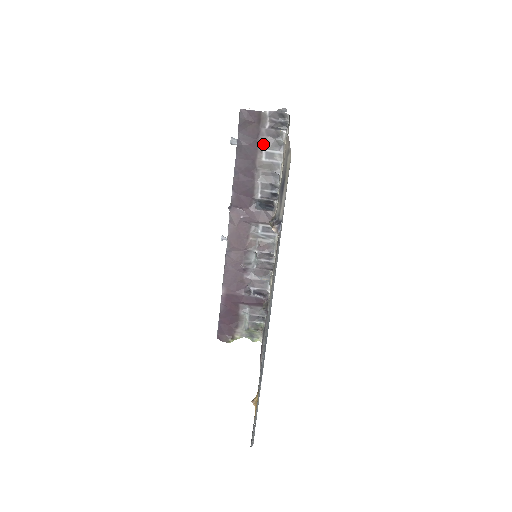
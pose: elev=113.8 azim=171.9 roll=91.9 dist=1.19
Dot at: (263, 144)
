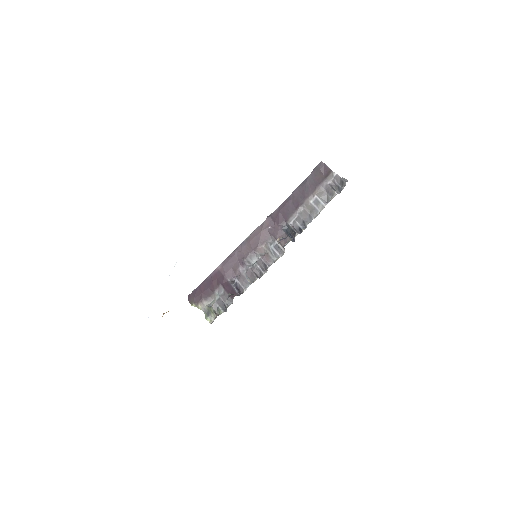
Dot at: (318, 192)
